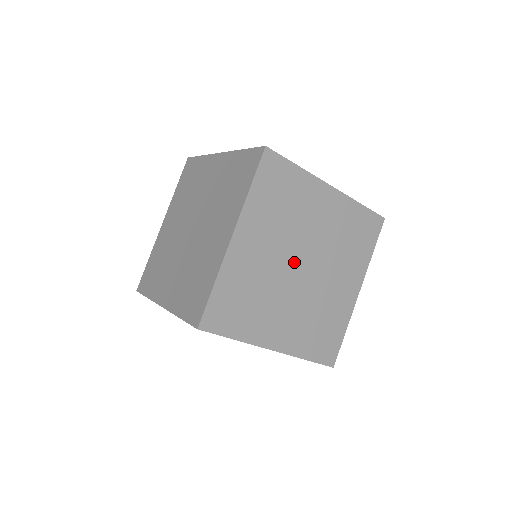
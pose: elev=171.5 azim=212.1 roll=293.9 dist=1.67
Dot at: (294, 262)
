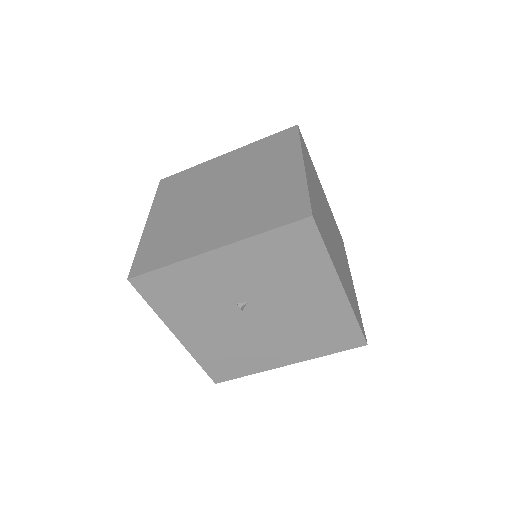
Dot at: (210, 198)
